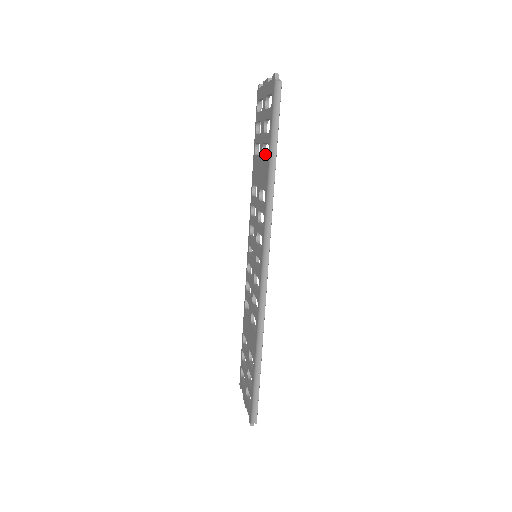
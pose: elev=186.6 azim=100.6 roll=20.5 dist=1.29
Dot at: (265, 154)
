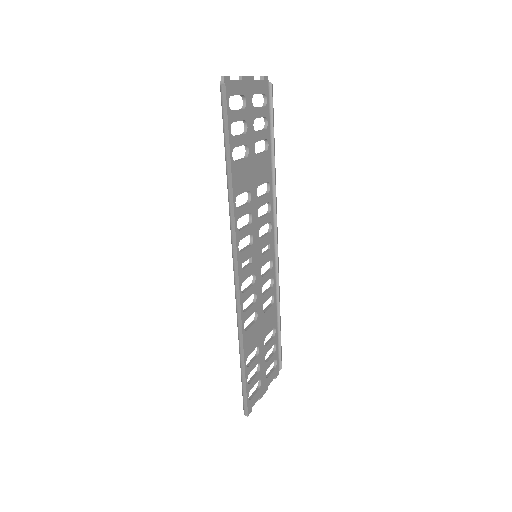
Dot at: (248, 155)
